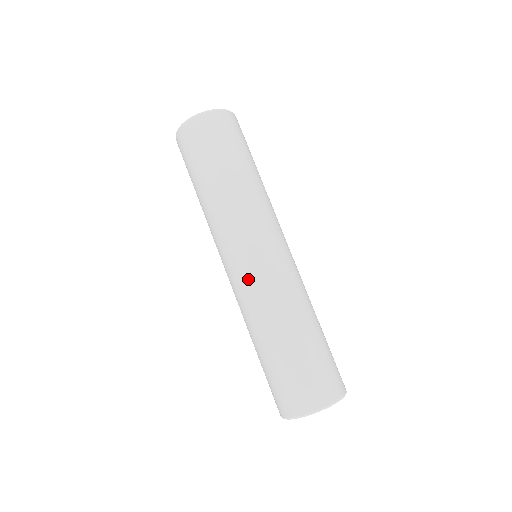
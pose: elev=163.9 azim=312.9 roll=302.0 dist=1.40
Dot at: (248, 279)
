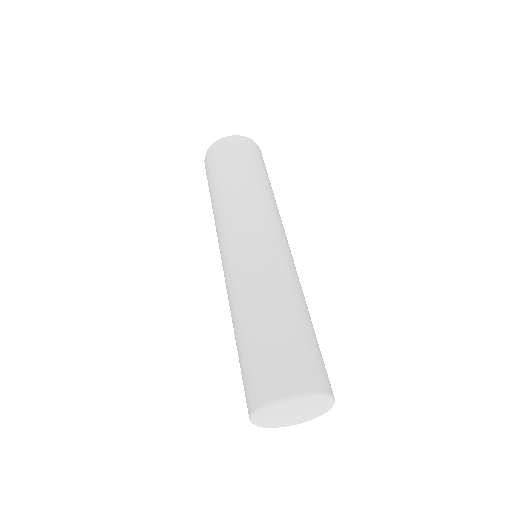
Dot at: (232, 265)
